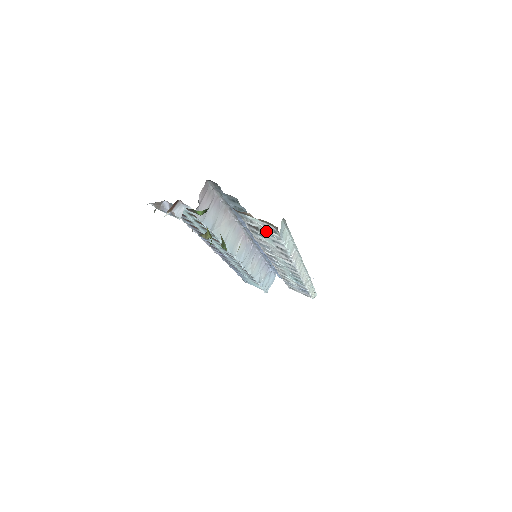
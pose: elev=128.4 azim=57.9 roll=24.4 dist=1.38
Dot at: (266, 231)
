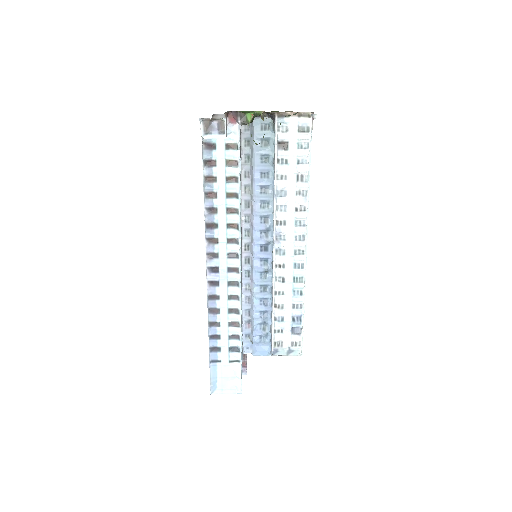
Dot at: (298, 138)
